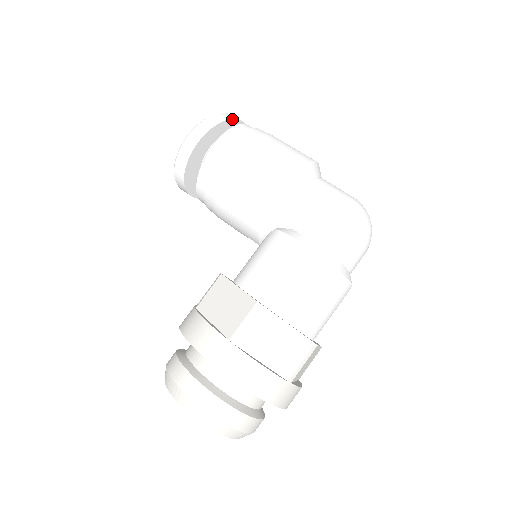
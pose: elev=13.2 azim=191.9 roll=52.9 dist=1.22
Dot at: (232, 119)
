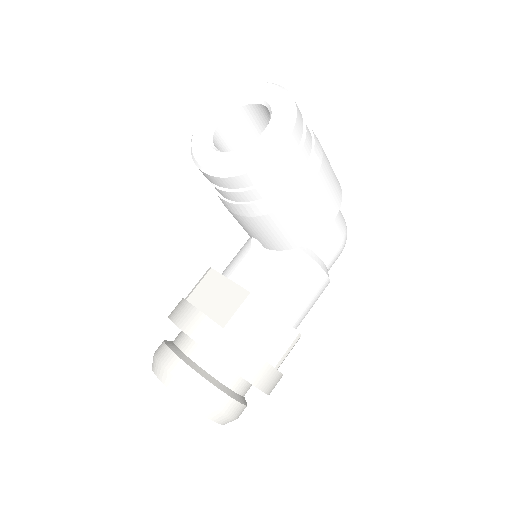
Dot at: occluded
